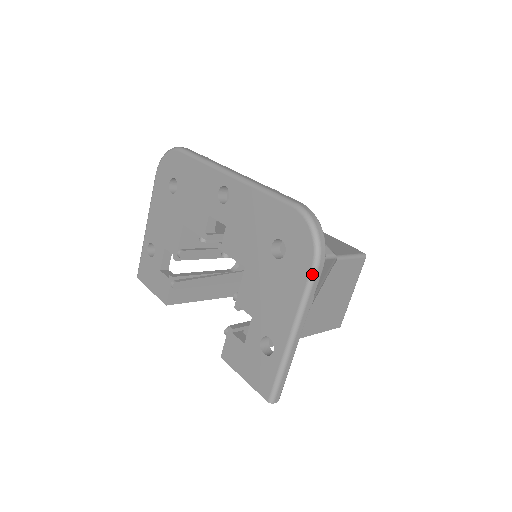
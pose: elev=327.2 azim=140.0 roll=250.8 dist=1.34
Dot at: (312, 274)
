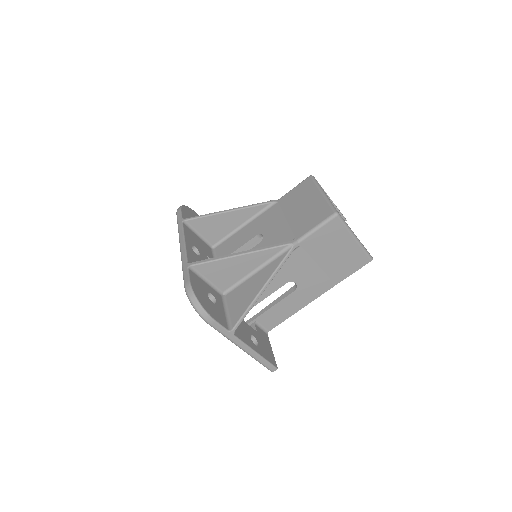
Dot at: (211, 326)
